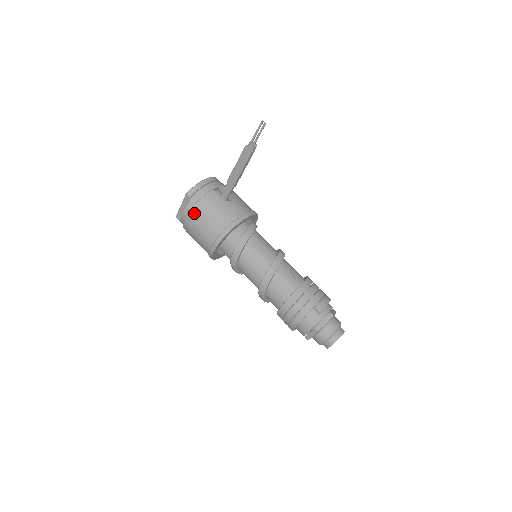
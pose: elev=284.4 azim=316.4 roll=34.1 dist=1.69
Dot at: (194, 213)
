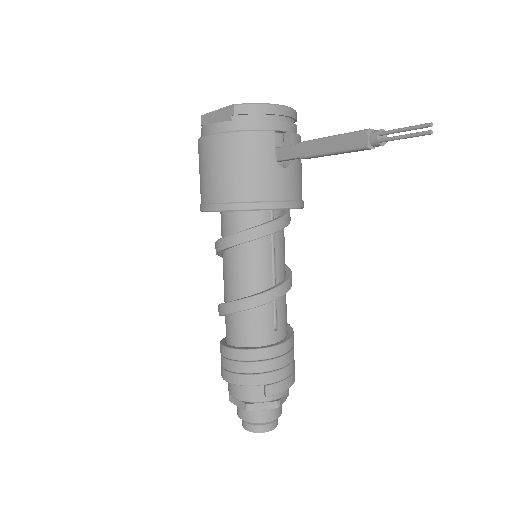
Dot at: (222, 142)
